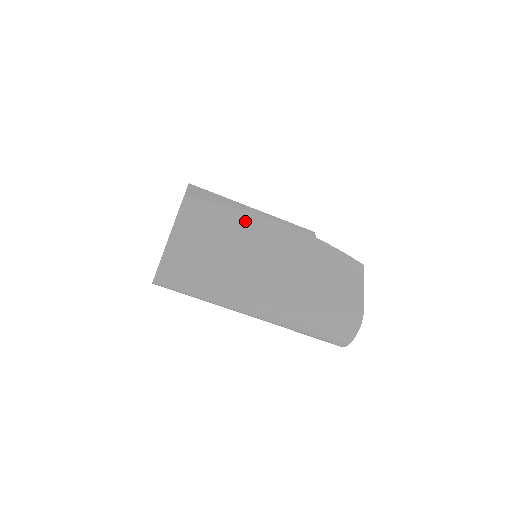
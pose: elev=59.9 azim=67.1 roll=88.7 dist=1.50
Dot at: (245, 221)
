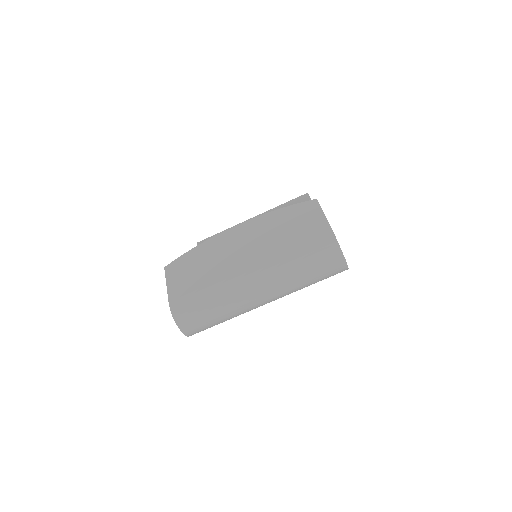
Dot at: (212, 247)
